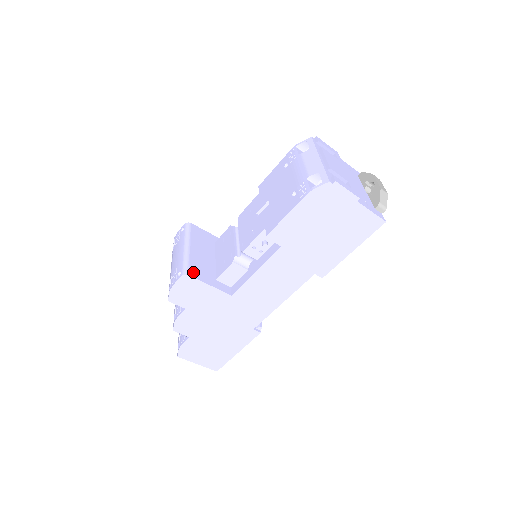
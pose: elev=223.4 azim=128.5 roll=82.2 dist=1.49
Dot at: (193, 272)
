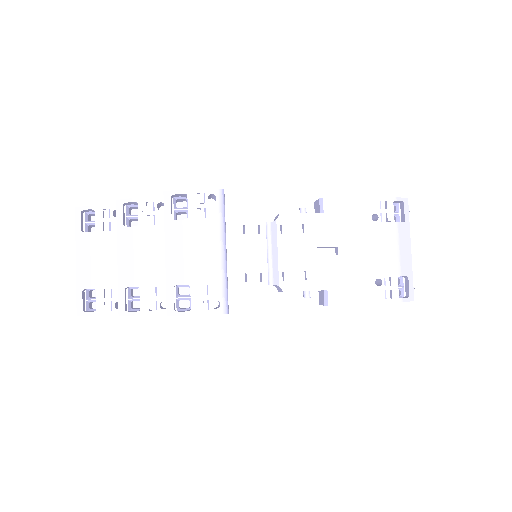
Dot at: occluded
